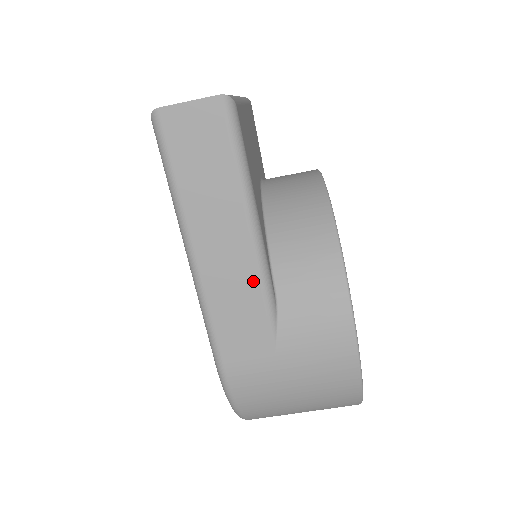
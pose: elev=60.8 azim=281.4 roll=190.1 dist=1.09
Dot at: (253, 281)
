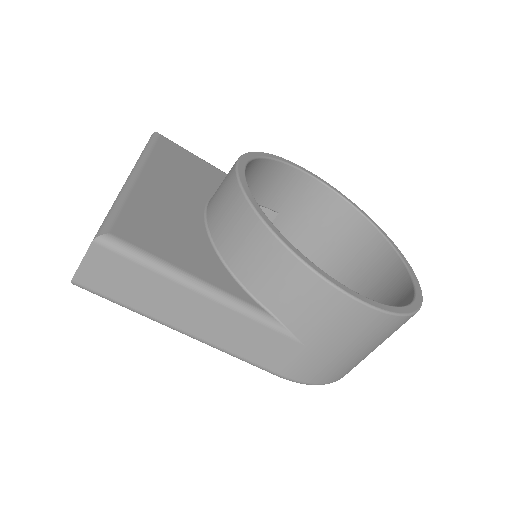
Dot at: (240, 319)
